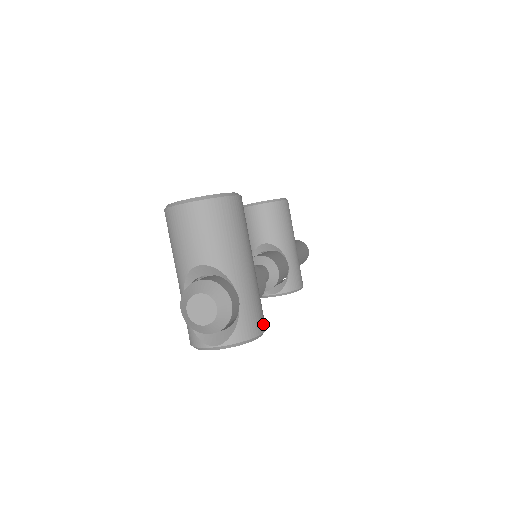
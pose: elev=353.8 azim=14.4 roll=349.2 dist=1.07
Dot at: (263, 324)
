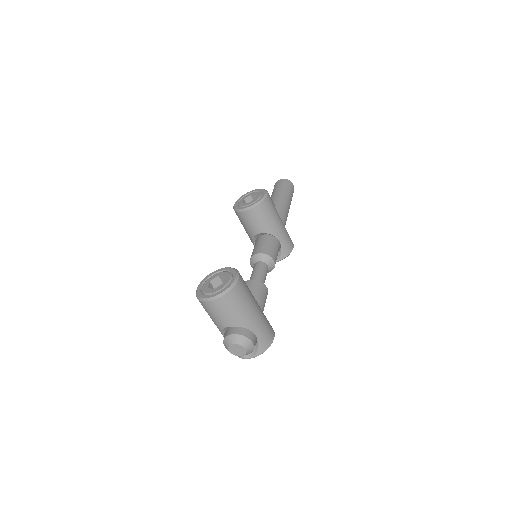
Dot at: (272, 335)
